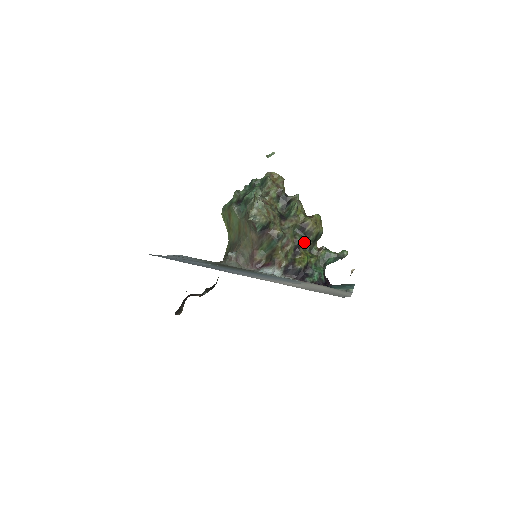
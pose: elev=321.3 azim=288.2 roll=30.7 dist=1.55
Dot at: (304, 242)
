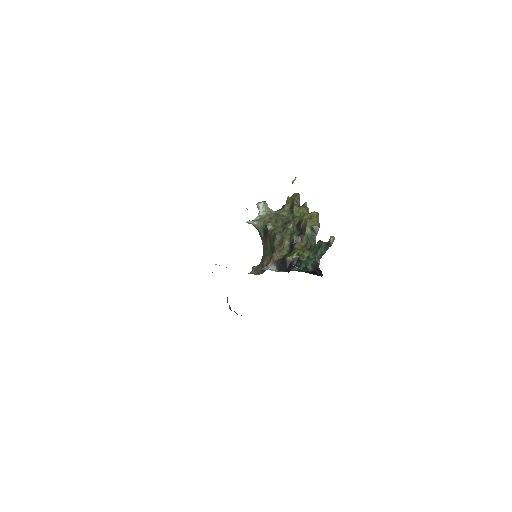
Dot at: (302, 239)
